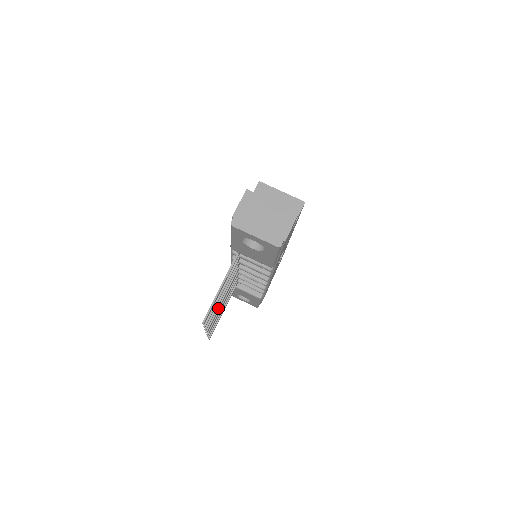
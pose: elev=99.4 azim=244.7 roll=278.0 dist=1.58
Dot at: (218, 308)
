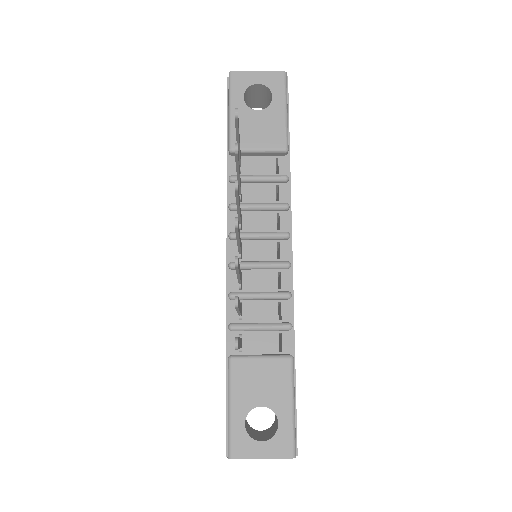
Dot at: occluded
